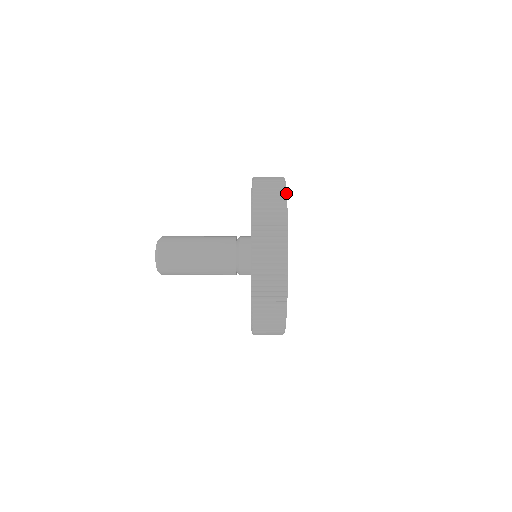
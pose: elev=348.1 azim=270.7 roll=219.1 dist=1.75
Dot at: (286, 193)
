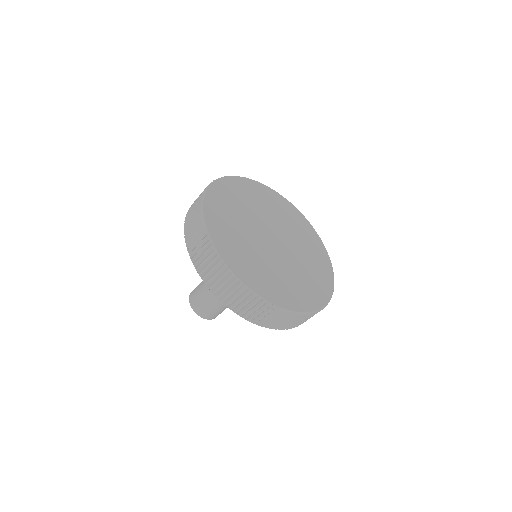
Dot at: (249, 179)
